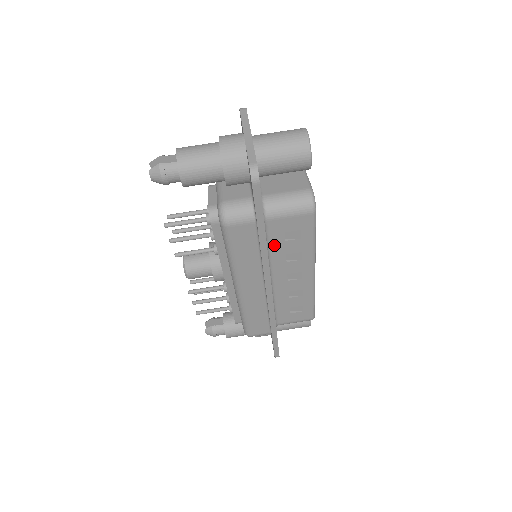
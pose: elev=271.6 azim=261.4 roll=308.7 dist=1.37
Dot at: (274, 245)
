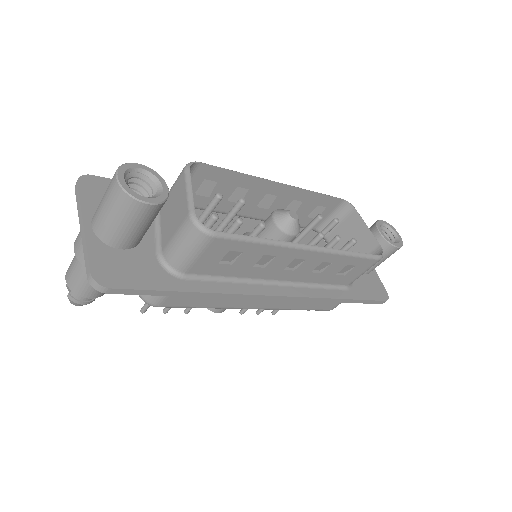
Dot at: (228, 273)
